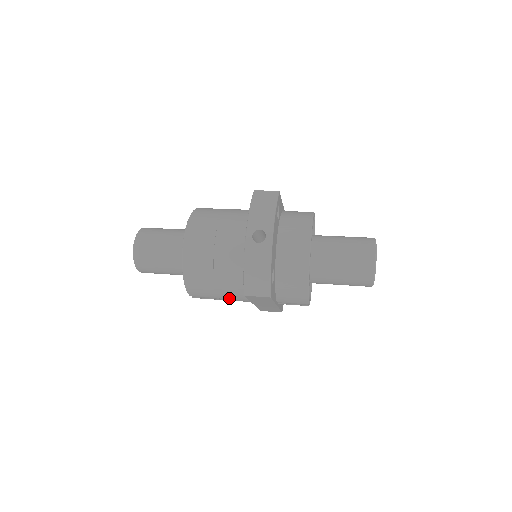
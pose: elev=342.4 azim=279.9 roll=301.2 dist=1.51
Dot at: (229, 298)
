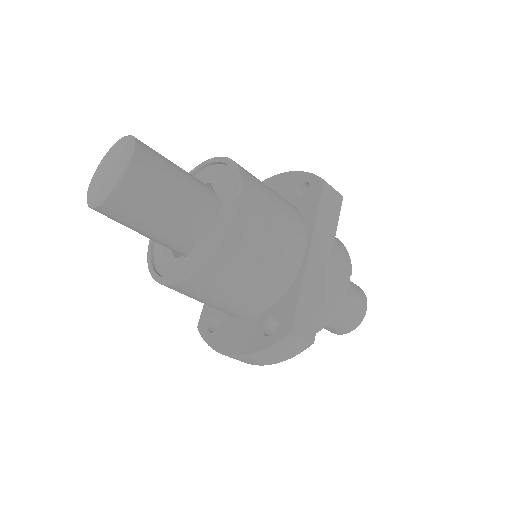
Dot at: (284, 226)
